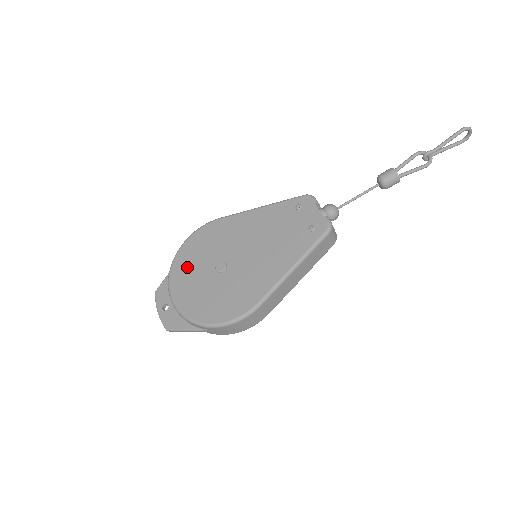
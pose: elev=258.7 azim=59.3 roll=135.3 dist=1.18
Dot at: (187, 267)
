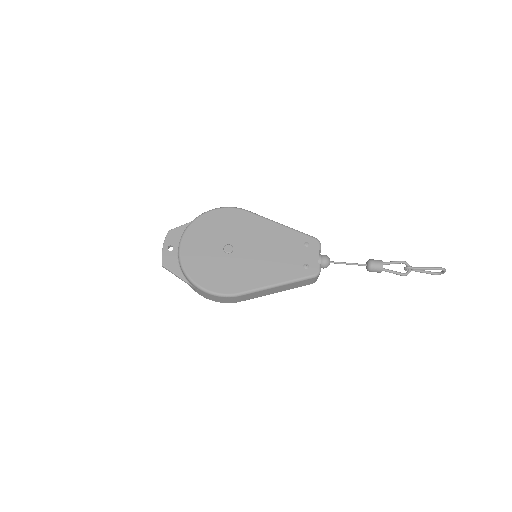
Dot at: (204, 231)
